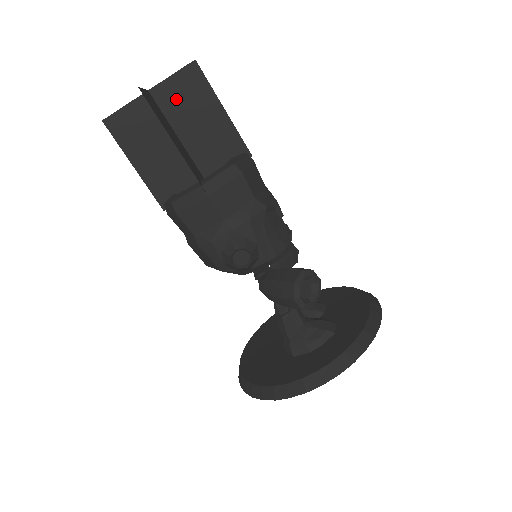
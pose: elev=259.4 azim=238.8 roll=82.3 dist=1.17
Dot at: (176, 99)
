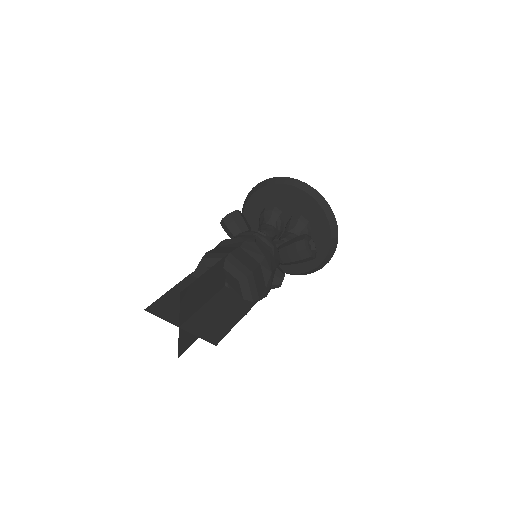
Dot at: (189, 307)
